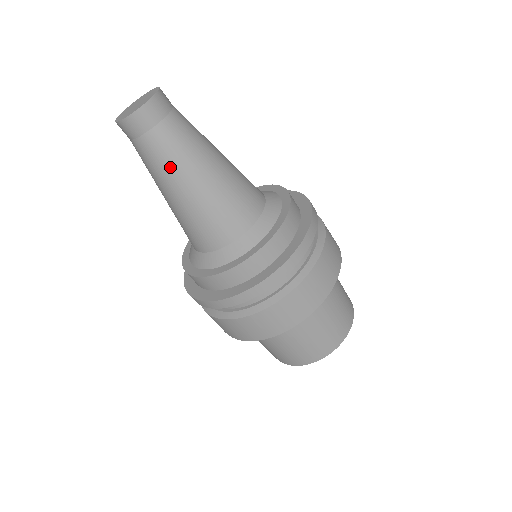
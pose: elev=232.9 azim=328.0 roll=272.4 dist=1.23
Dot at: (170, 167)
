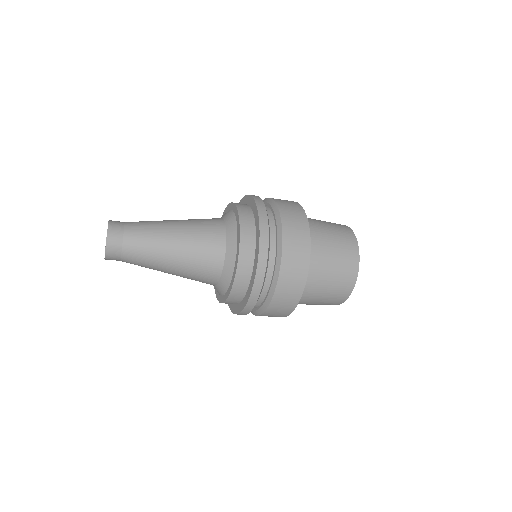
Dot at: (149, 264)
